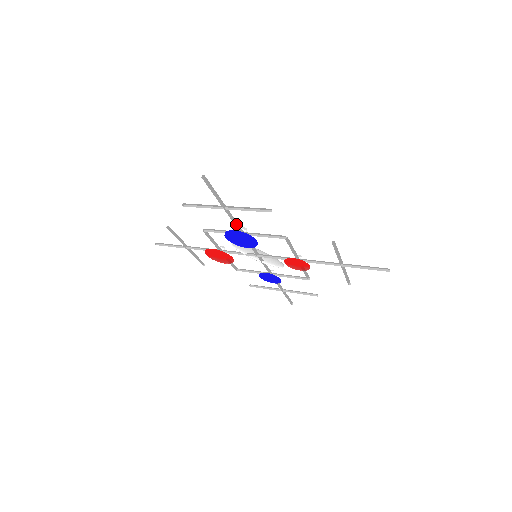
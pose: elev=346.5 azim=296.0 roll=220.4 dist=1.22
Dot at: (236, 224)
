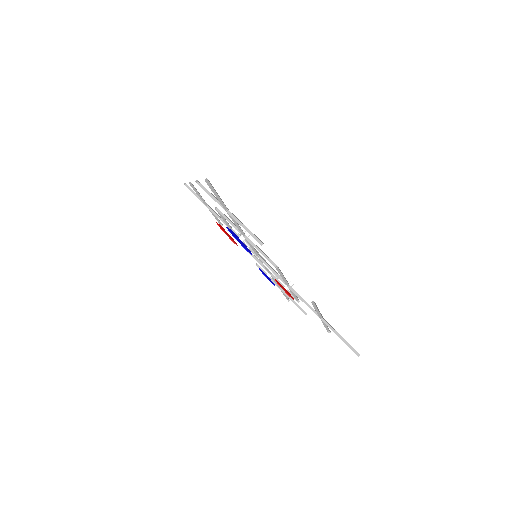
Dot at: (239, 226)
